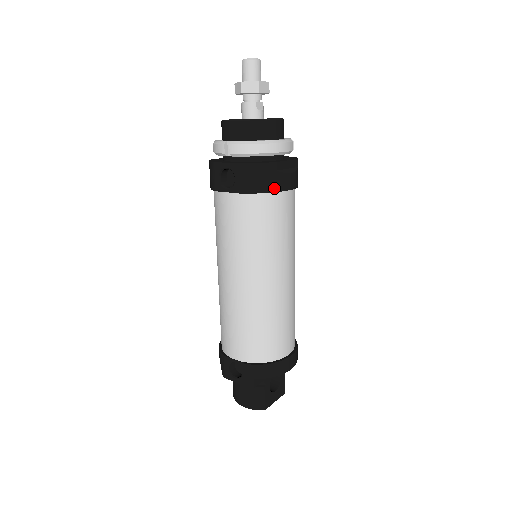
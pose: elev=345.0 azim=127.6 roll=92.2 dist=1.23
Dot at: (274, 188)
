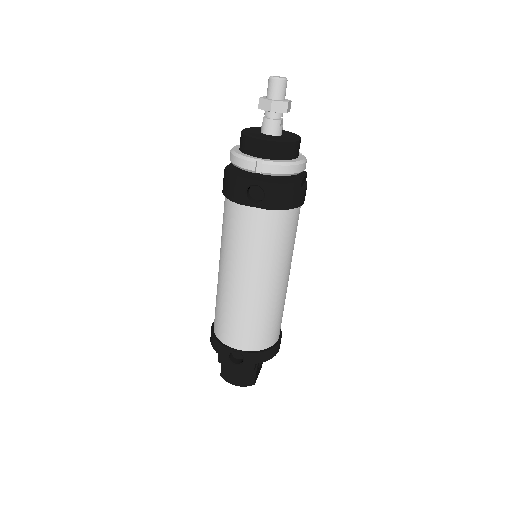
Dot at: (296, 204)
